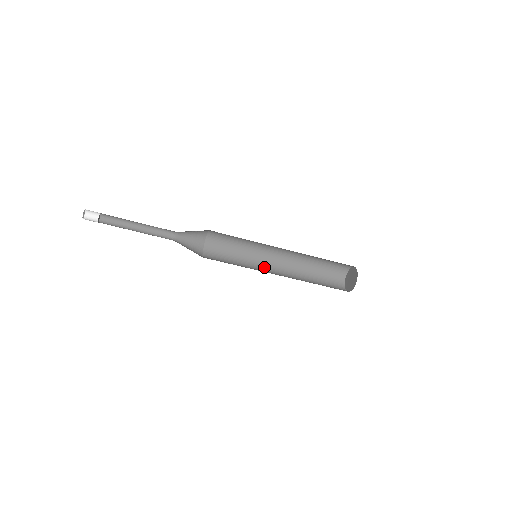
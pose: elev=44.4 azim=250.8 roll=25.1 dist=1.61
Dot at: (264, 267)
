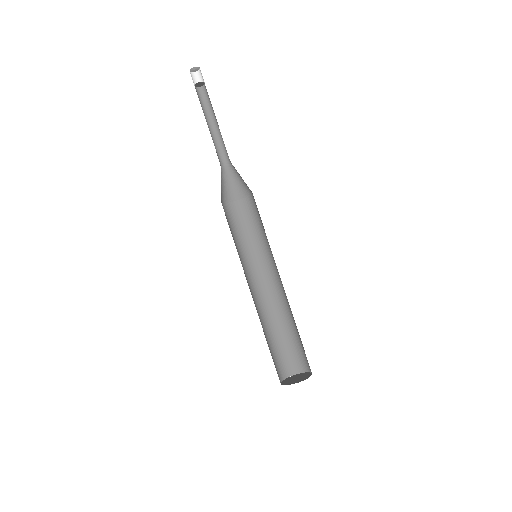
Dot at: (247, 276)
